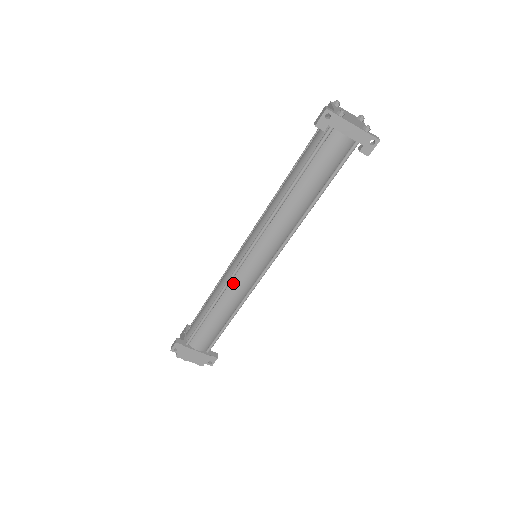
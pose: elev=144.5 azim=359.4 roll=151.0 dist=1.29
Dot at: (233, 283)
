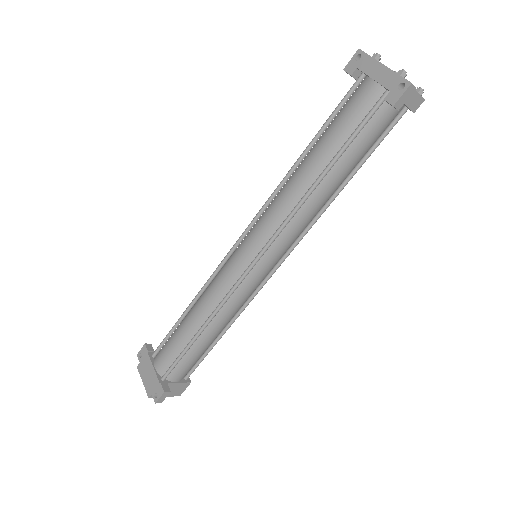
Dot at: (217, 276)
